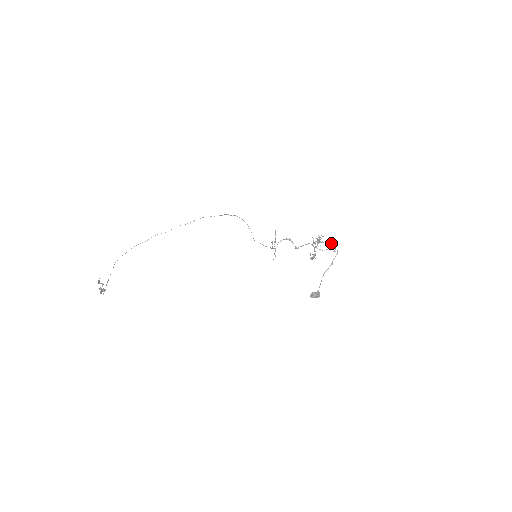
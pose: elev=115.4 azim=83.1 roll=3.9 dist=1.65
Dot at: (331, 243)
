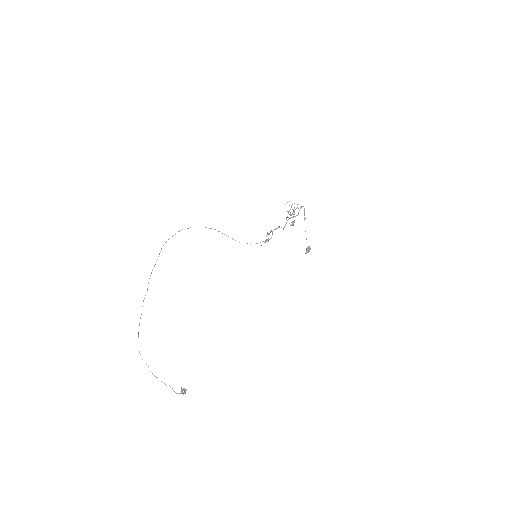
Dot at: occluded
